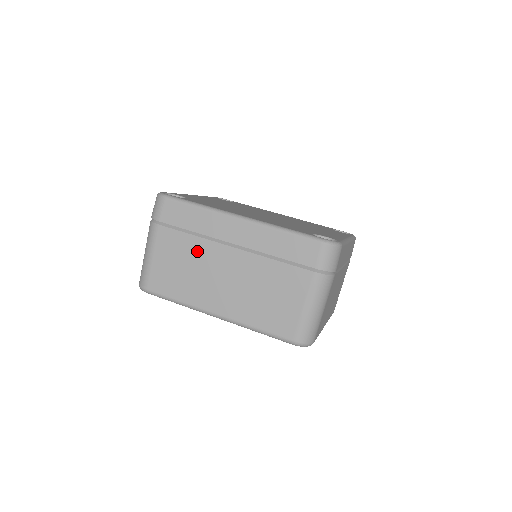
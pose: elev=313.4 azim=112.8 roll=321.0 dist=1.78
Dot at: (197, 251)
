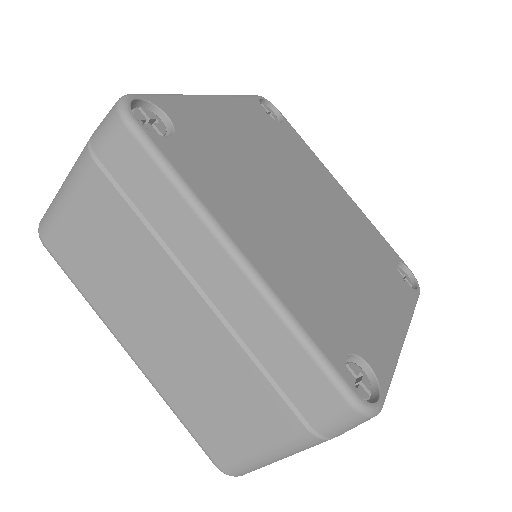
Dot at: (140, 253)
